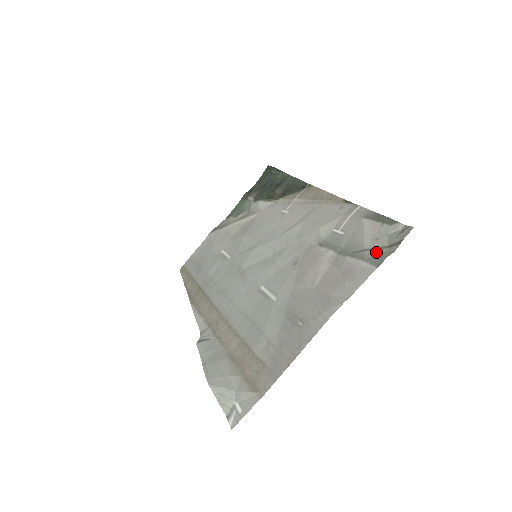
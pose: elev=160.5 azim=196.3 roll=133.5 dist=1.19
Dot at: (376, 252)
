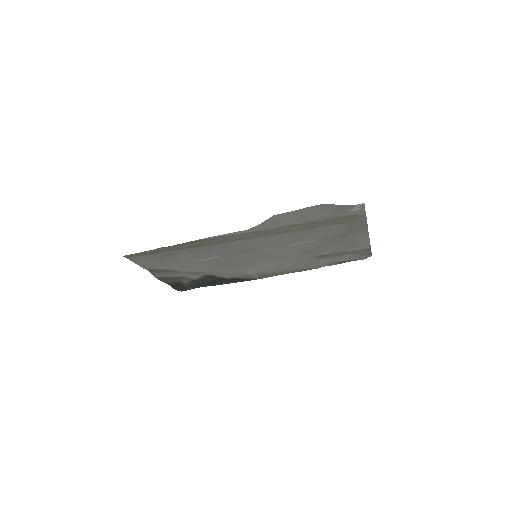
Dot at: (362, 252)
